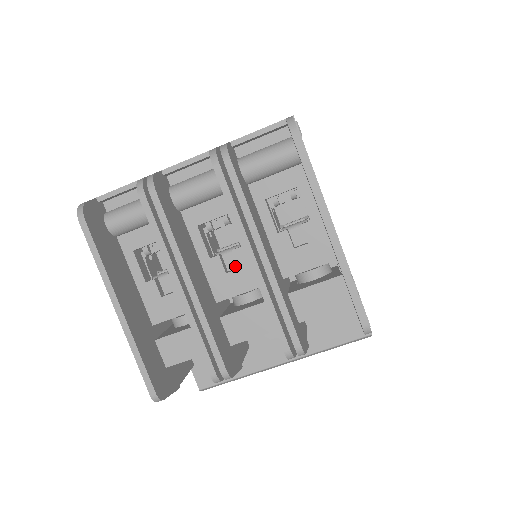
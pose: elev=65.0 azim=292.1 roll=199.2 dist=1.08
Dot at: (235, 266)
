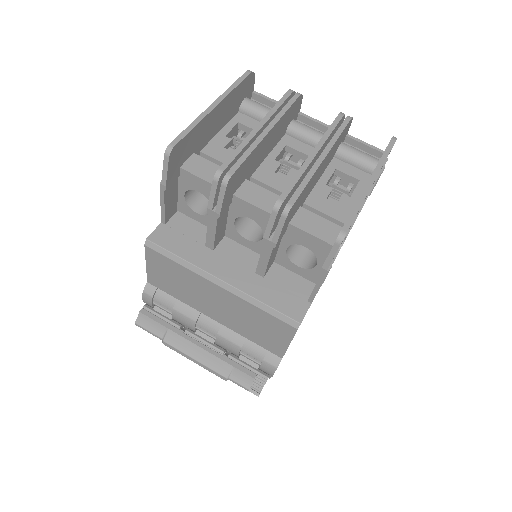
Dot at: occluded
